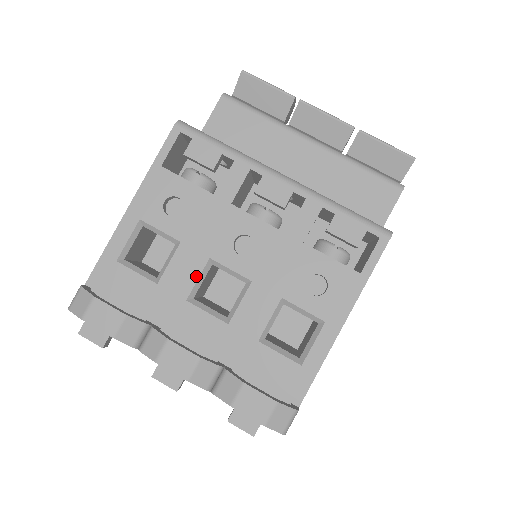
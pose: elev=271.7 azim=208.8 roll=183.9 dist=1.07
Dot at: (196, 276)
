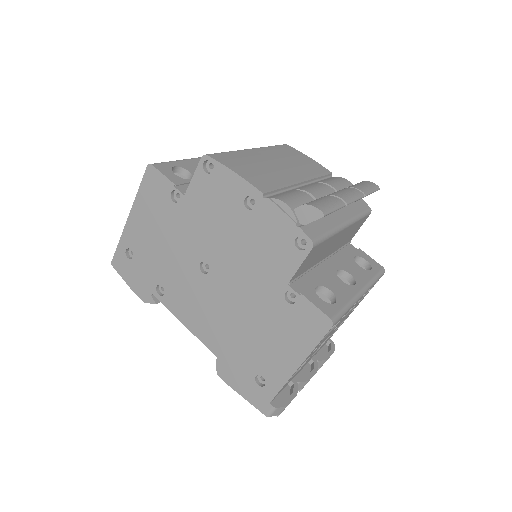
Dot at: occluded
